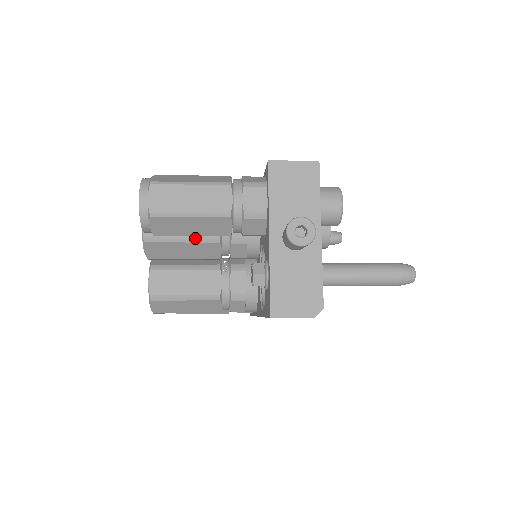
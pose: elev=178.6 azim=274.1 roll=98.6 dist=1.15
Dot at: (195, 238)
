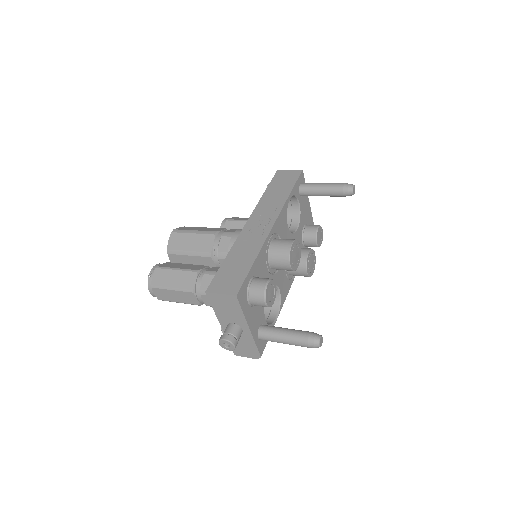
Dot at: occluded
